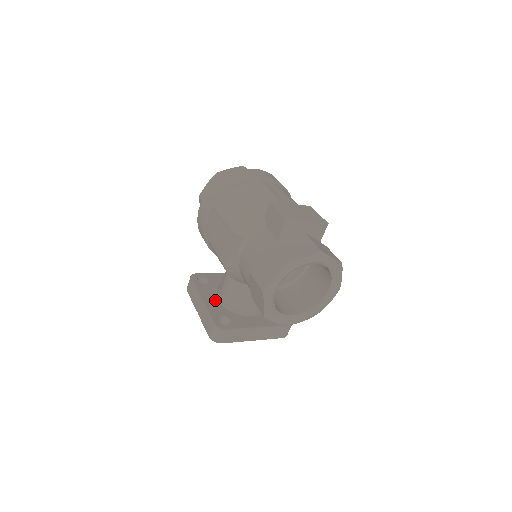
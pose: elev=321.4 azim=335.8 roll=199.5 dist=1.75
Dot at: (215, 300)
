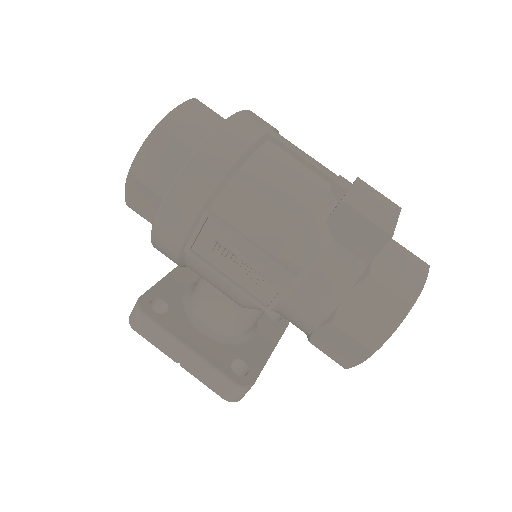
Dot at: (202, 337)
